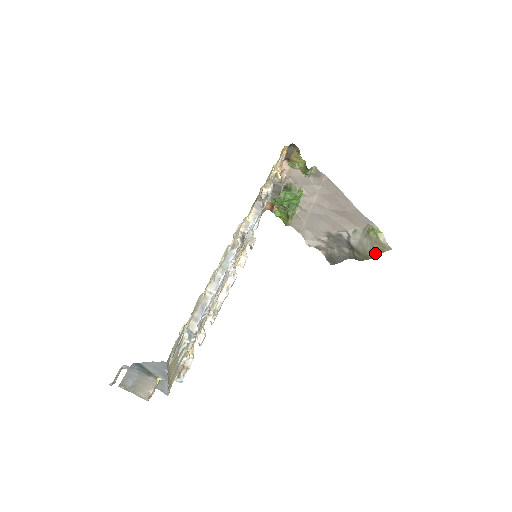
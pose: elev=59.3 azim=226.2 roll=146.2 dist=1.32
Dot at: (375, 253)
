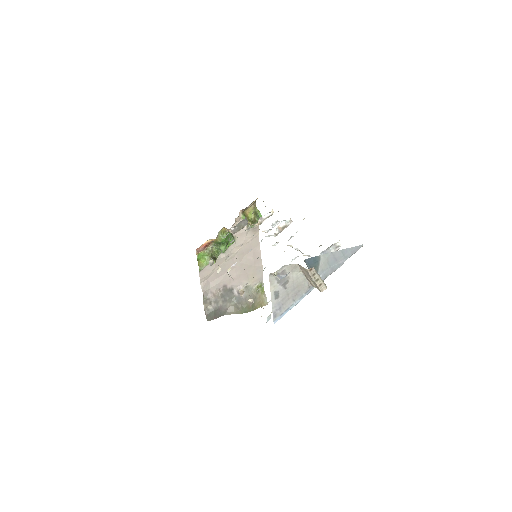
Dot at: (256, 307)
